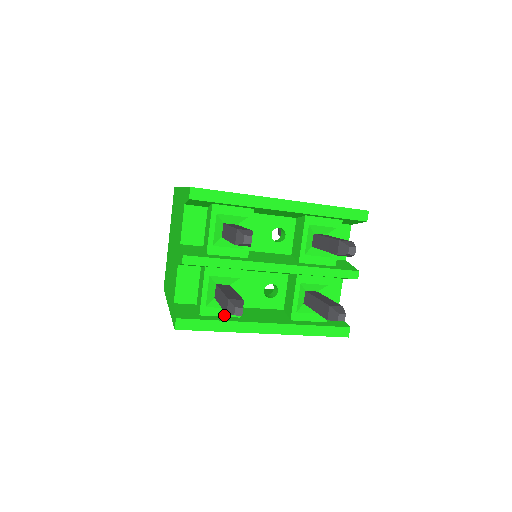
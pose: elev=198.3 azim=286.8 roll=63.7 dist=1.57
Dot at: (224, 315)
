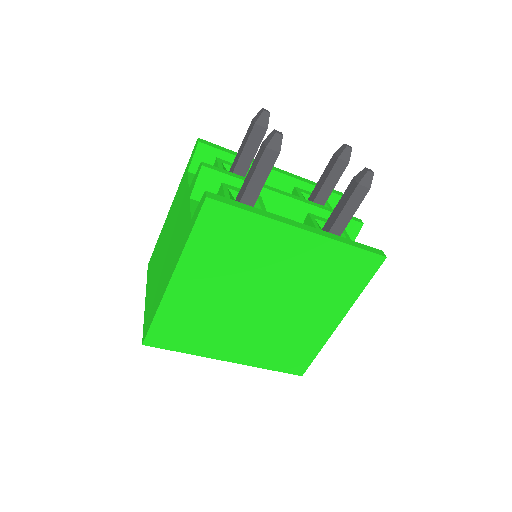
Dot at: occluded
